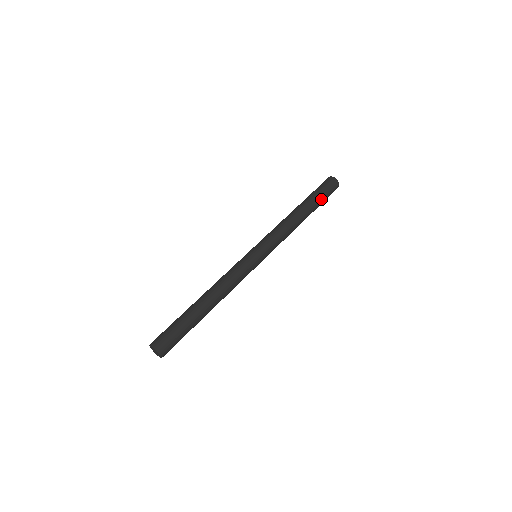
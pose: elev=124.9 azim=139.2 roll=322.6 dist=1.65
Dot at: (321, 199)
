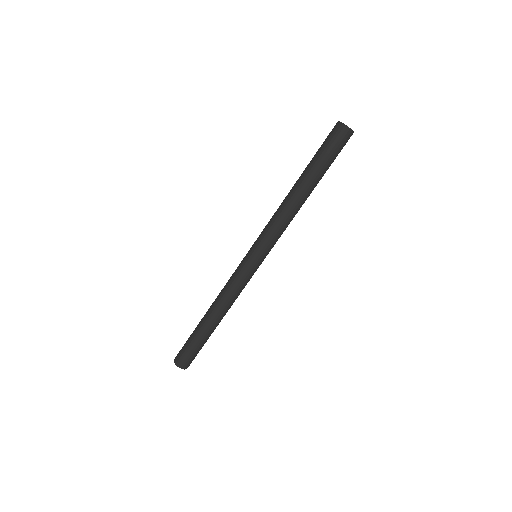
Dot at: (329, 165)
